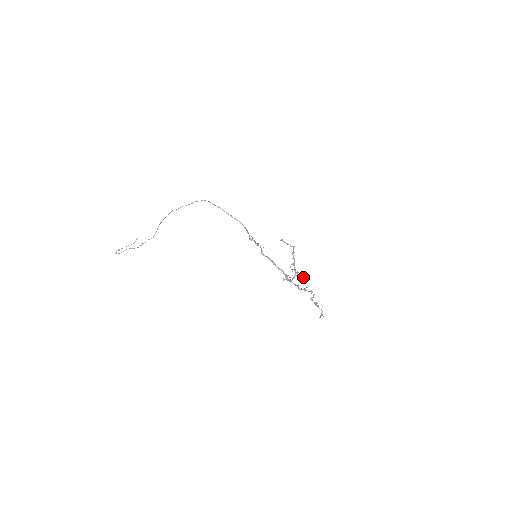
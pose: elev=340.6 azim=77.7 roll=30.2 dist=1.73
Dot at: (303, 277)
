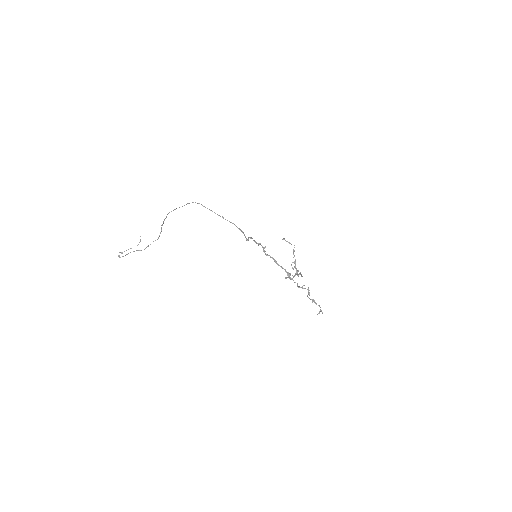
Dot at: occluded
